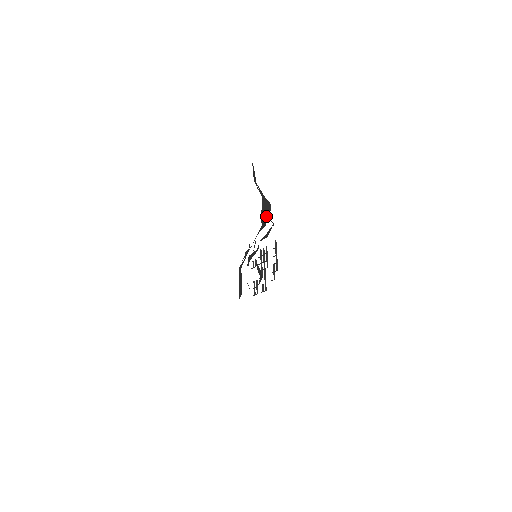
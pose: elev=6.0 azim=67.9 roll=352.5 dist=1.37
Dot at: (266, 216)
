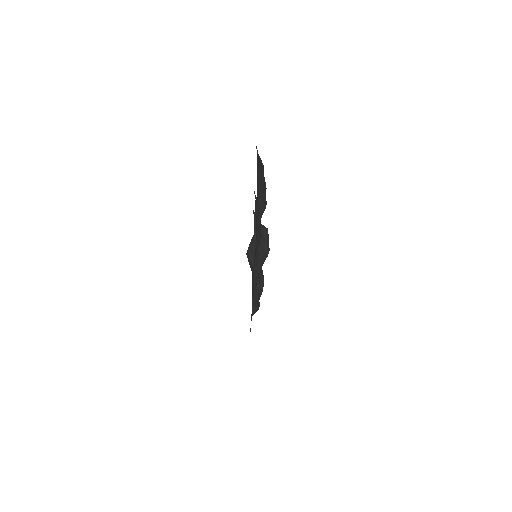
Dot at: (266, 239)
